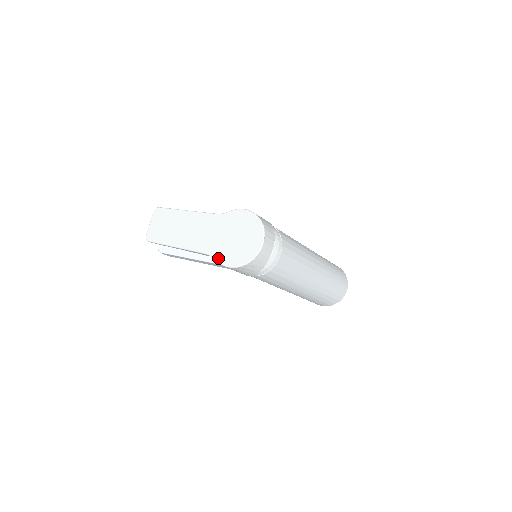
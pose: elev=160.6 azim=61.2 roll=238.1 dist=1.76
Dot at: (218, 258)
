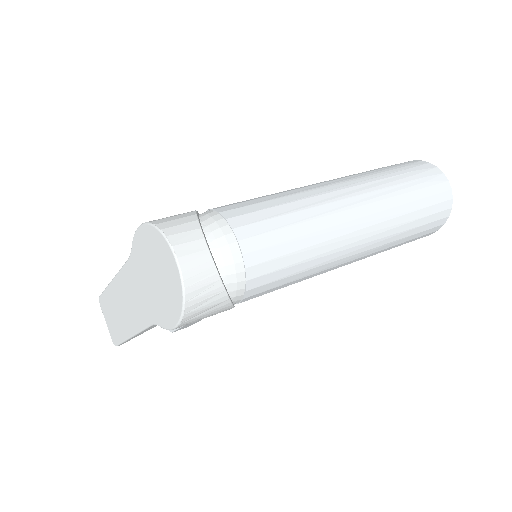
Dot at: (160, 323)
